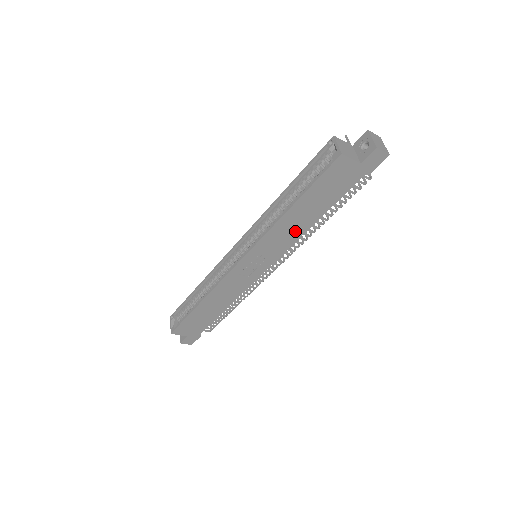
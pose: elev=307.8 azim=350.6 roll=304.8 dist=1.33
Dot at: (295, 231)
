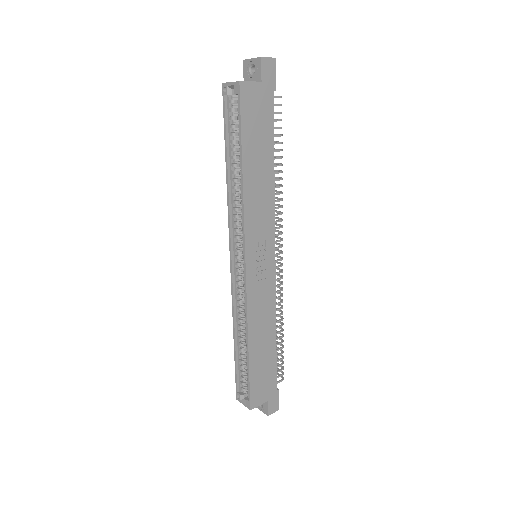
Dot at: (265, 193)
